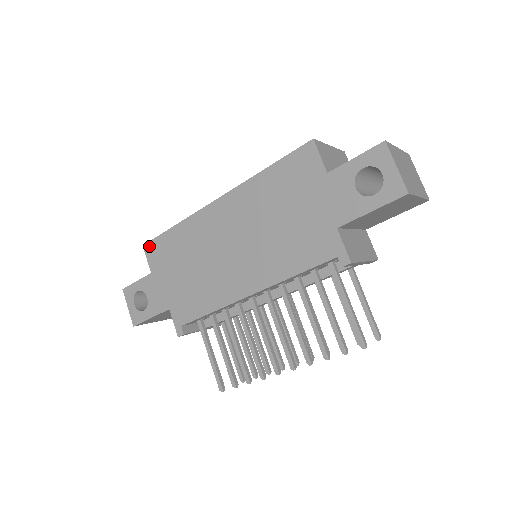
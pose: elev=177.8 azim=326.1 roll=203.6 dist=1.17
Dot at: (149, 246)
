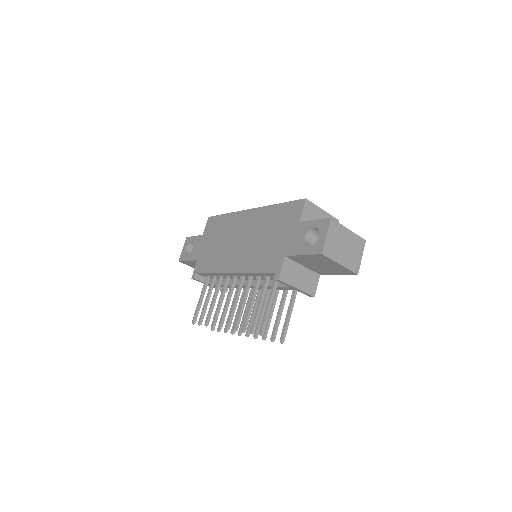
Dot at: (211, 219)
